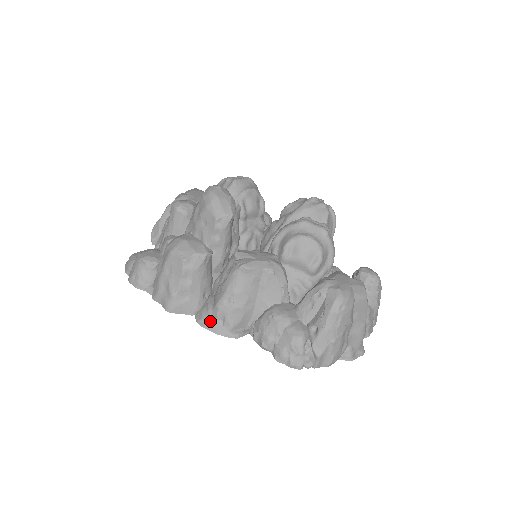
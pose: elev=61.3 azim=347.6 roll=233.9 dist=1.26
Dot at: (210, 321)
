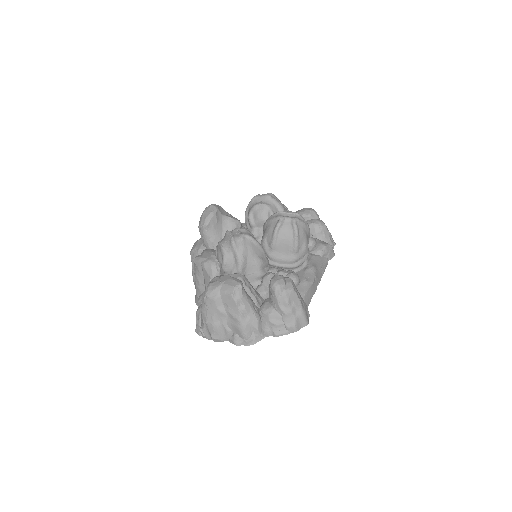
Dot at: occluded
